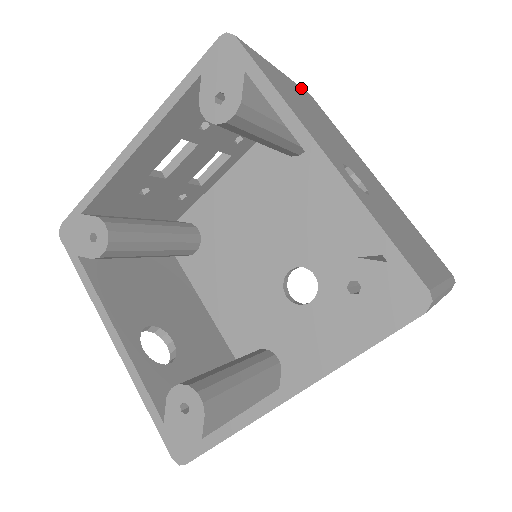
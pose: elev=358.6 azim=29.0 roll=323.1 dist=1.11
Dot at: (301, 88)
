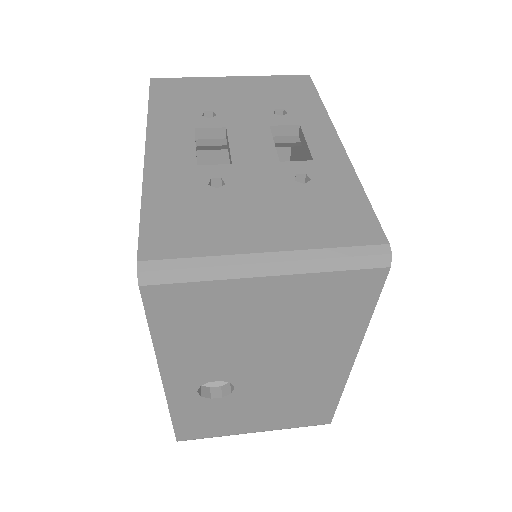
Dot at: (344, 273)
